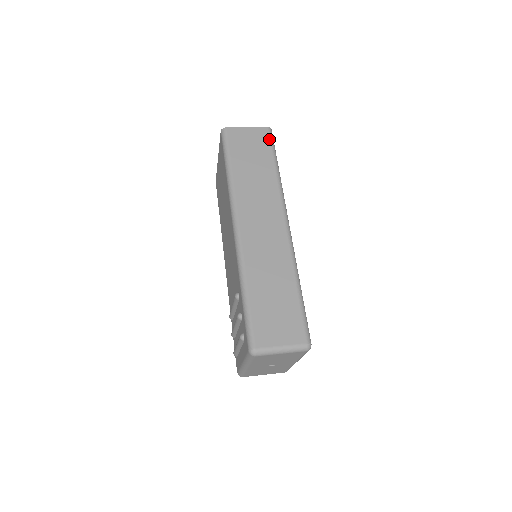
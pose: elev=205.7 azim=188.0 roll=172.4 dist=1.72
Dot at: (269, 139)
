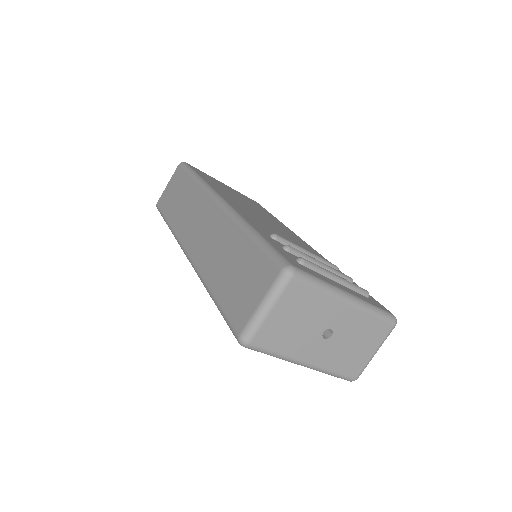
Dot at: (182, 170)
